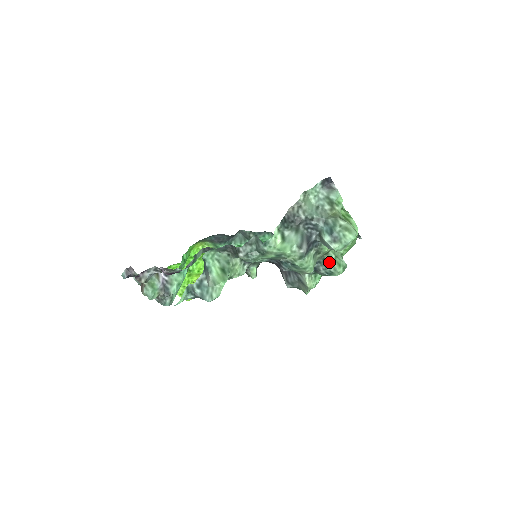
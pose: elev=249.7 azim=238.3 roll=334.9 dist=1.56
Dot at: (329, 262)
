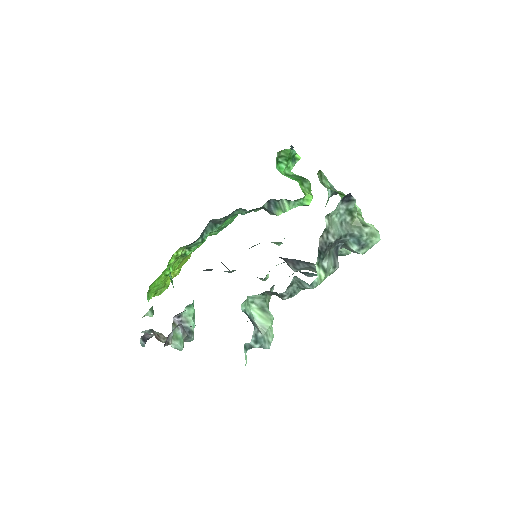
Dot at: occluded
